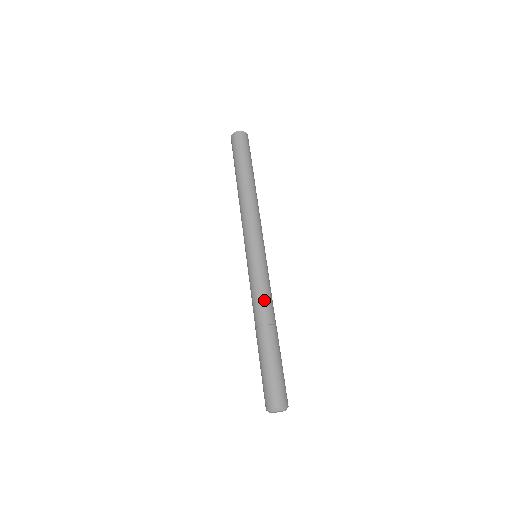
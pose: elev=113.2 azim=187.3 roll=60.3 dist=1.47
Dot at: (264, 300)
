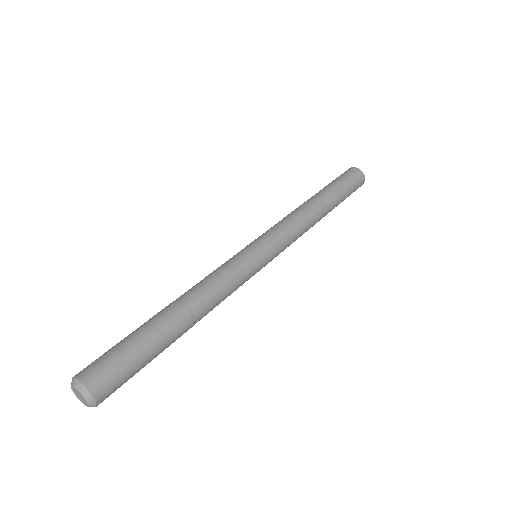
Dot at: (212, 285)
